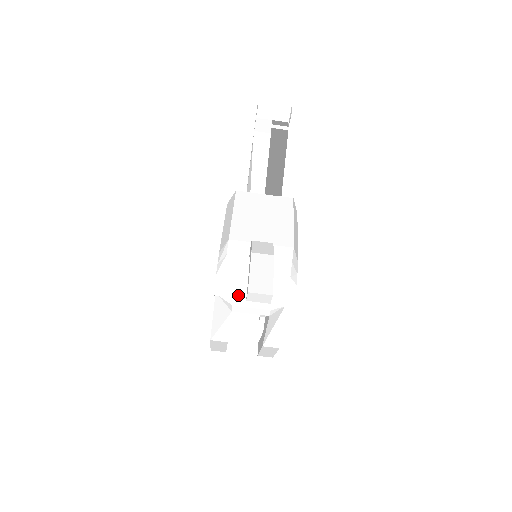
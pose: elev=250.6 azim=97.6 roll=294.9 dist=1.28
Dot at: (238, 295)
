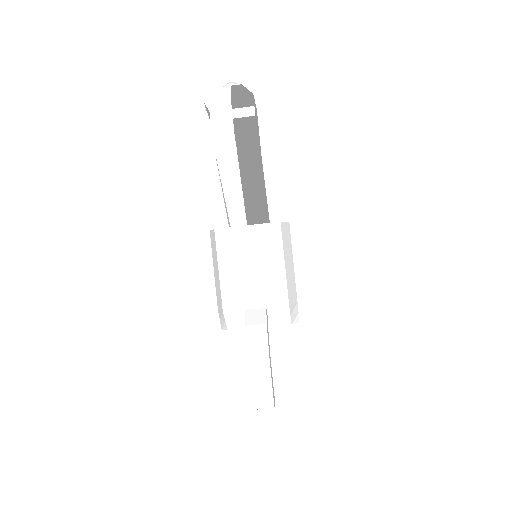
Dot at: occluded
